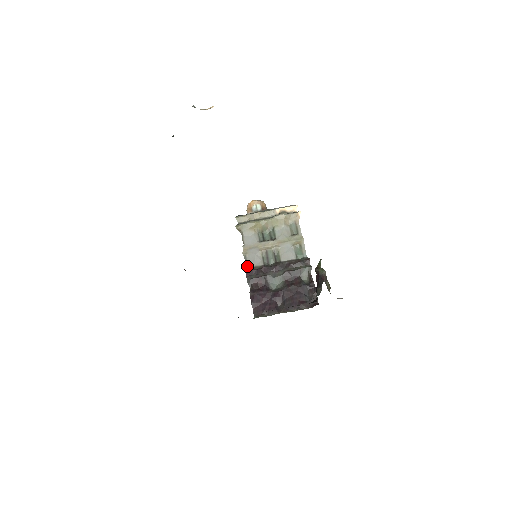
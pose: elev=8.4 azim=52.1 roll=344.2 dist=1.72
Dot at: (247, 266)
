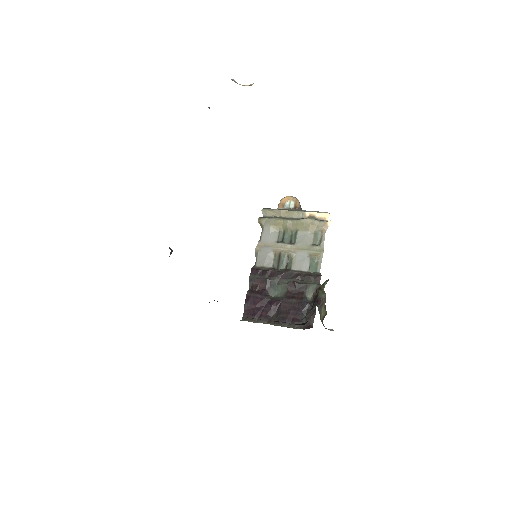
Dot at: (255, 264)
